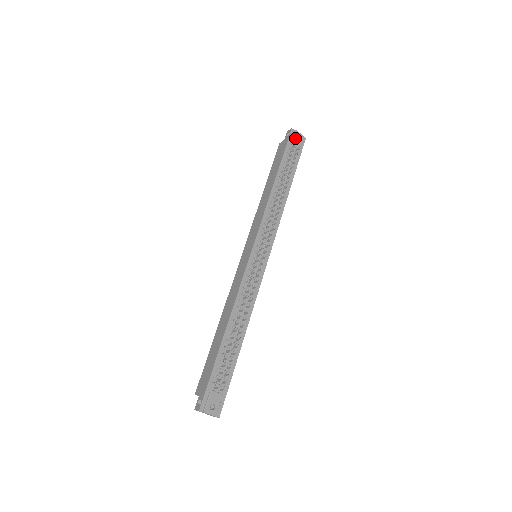
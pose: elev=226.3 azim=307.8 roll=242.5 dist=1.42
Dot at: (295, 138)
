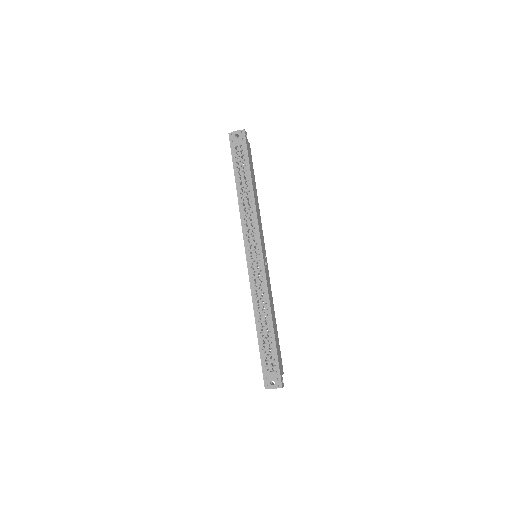
Dot at: (234, 139)
